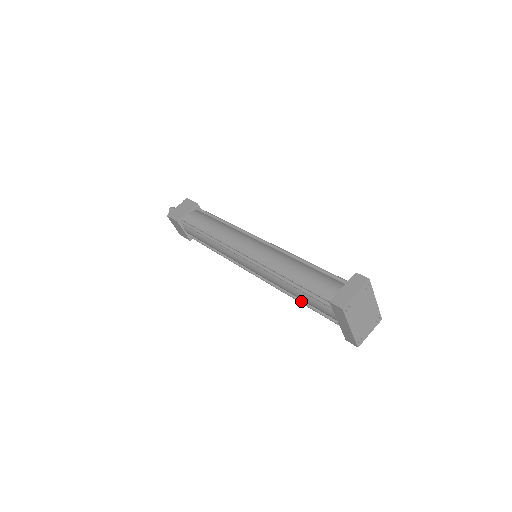
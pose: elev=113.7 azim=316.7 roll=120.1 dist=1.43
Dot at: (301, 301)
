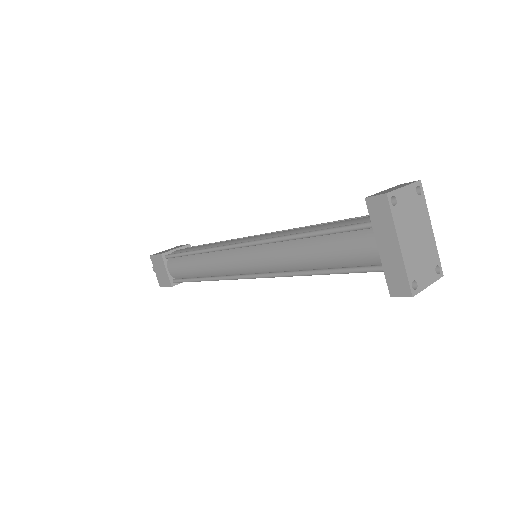
Dot at: (318, 270)
